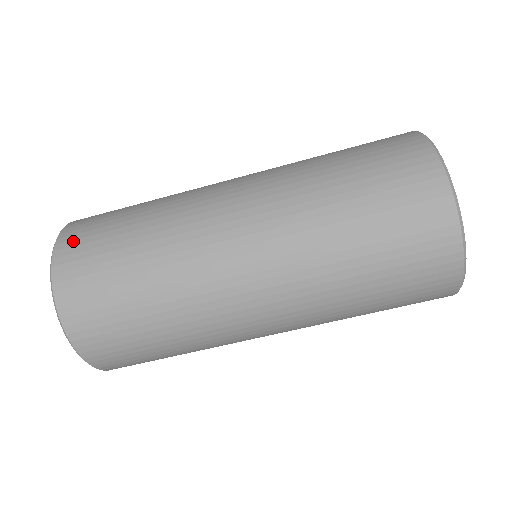
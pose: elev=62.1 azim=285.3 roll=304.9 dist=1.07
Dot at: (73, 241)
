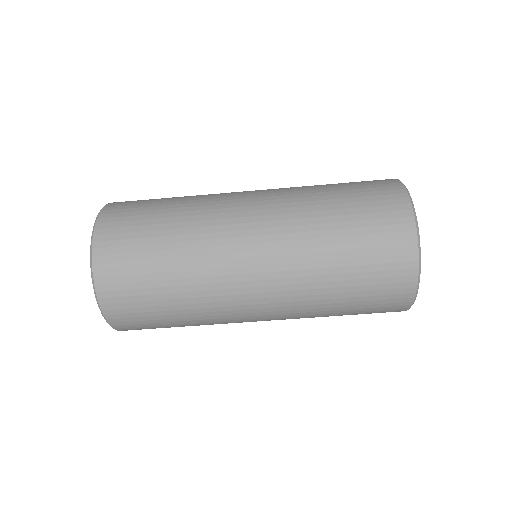
Dot at: (113, 292)
